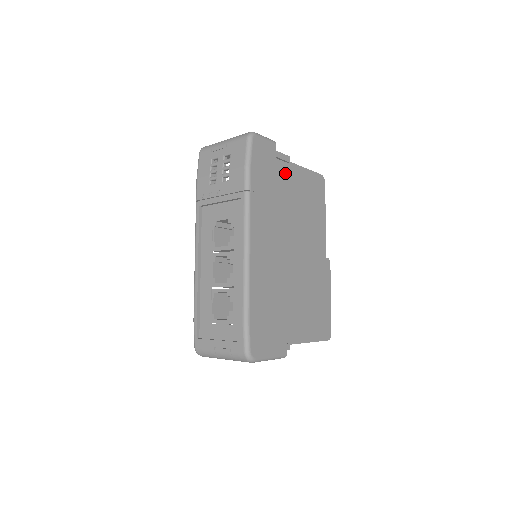
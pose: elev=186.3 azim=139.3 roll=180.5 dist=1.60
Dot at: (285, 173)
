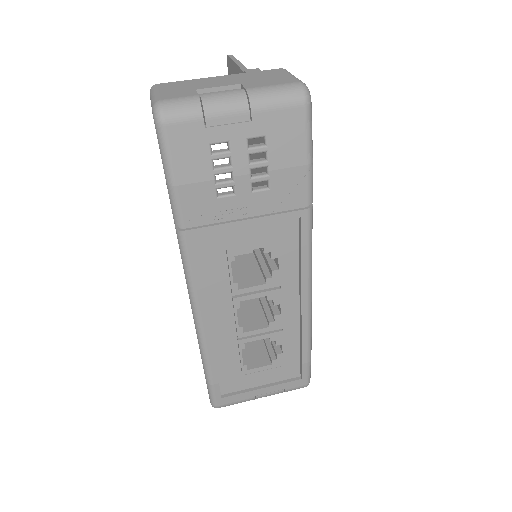
Dot at: occluded
